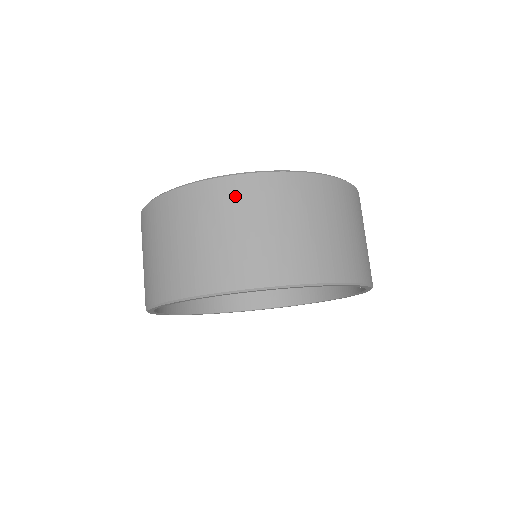
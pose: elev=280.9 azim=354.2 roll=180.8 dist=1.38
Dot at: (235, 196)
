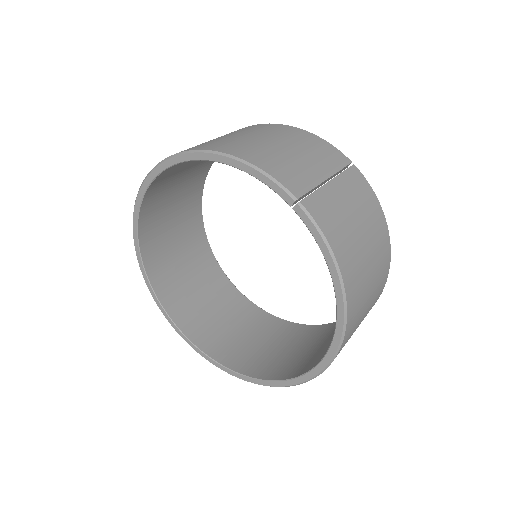
Dot at: occluded
